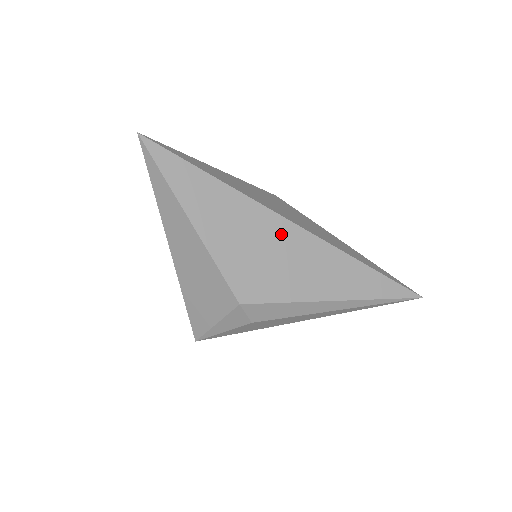
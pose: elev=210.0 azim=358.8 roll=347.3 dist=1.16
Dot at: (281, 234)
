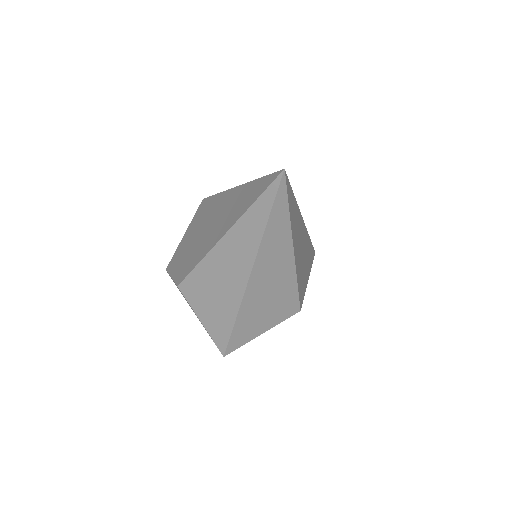
Dot at: (304, 238)
